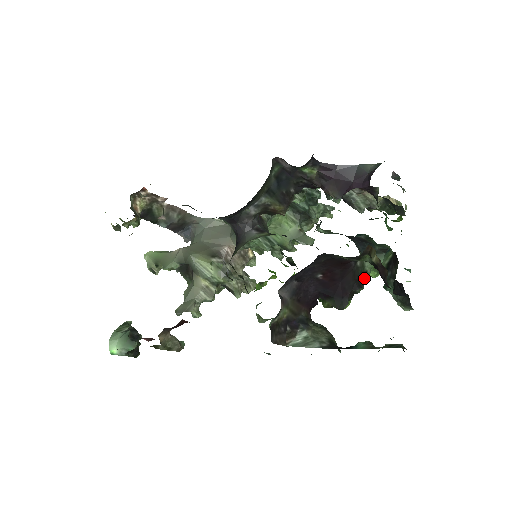
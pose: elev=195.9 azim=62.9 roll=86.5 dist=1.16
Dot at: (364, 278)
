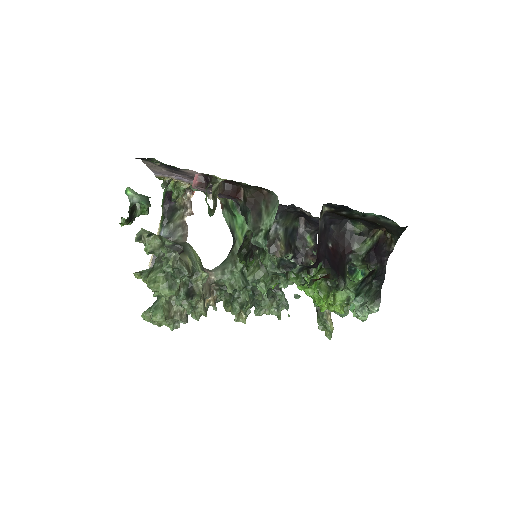
Dot at: (344, 285)
